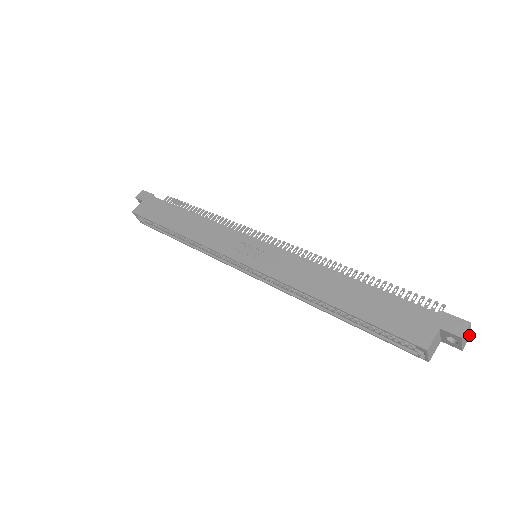
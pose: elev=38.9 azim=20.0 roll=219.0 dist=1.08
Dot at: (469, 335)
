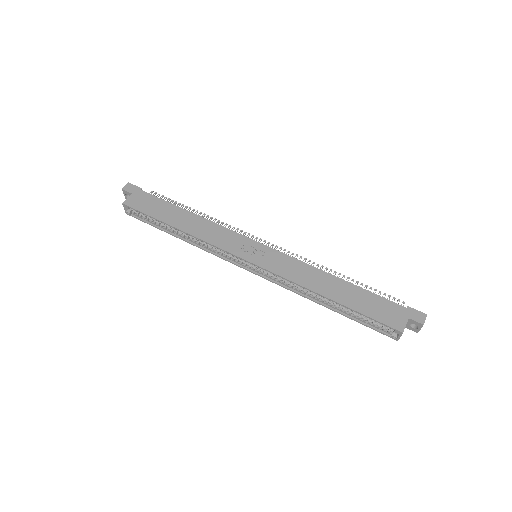
Dot at: occluded
